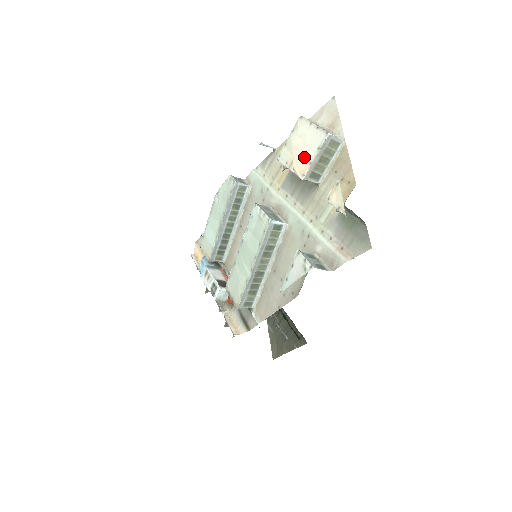
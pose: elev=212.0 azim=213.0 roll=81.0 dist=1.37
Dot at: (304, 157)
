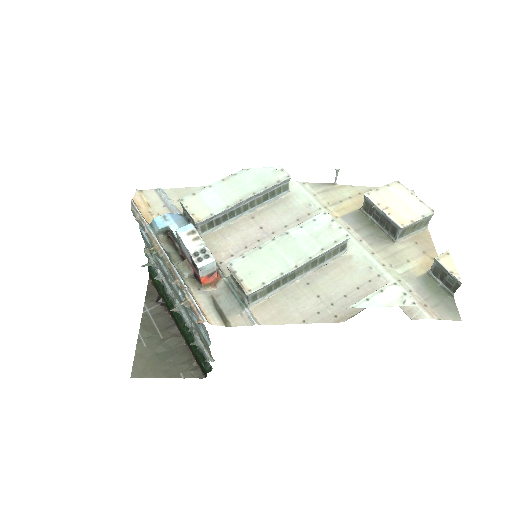
Dot at: (405, 212)
